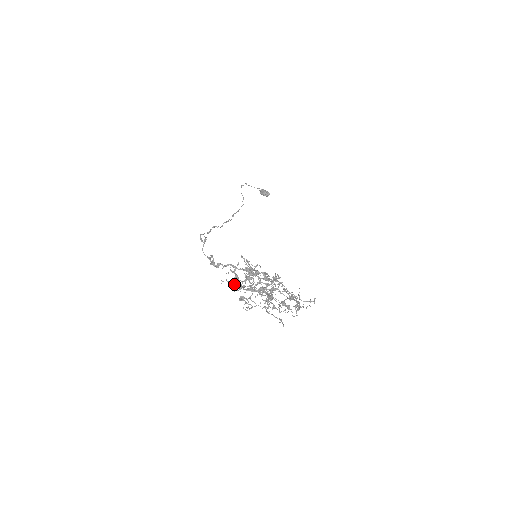
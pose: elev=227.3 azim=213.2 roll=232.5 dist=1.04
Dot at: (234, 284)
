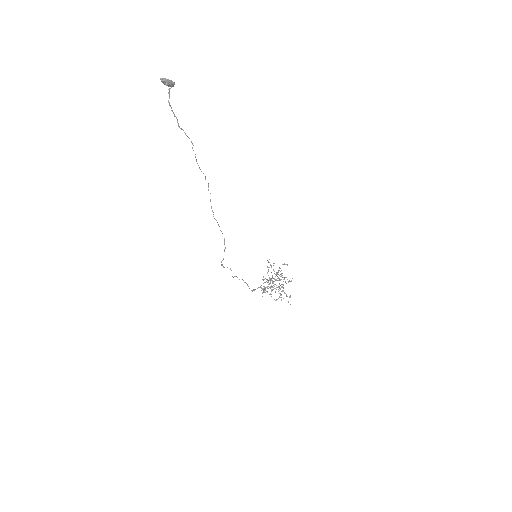
Dot at: occluded
